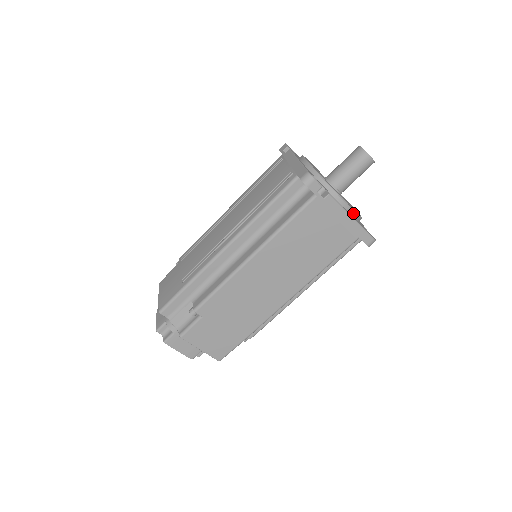
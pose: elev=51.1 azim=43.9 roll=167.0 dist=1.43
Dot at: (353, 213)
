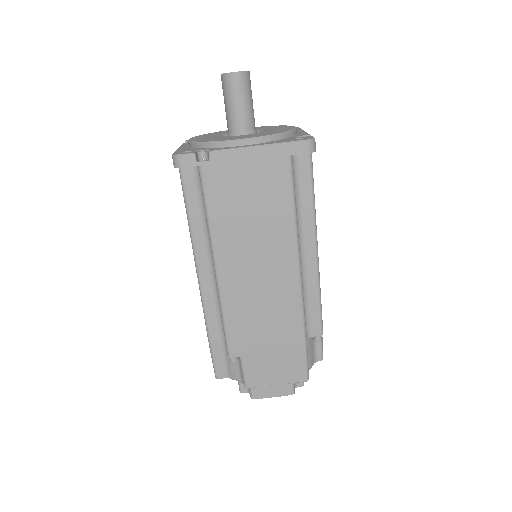
Dot at: (261, 140)
